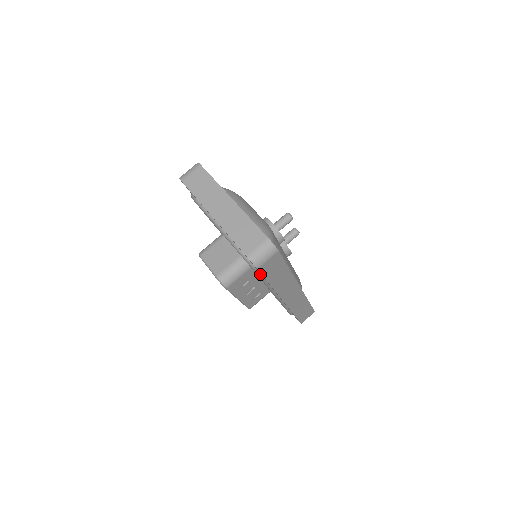
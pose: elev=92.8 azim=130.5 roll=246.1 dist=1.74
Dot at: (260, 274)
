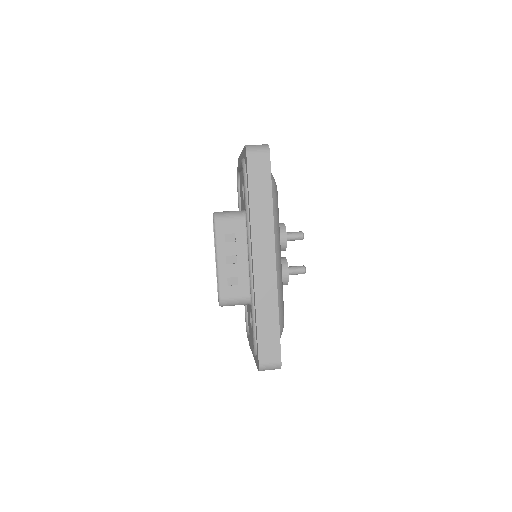
Dot at: (247, 189)
